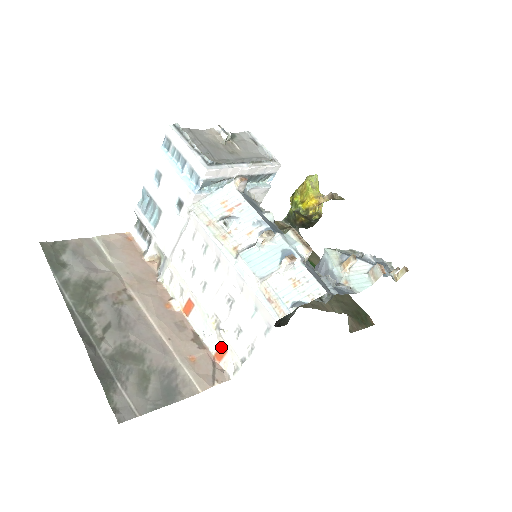
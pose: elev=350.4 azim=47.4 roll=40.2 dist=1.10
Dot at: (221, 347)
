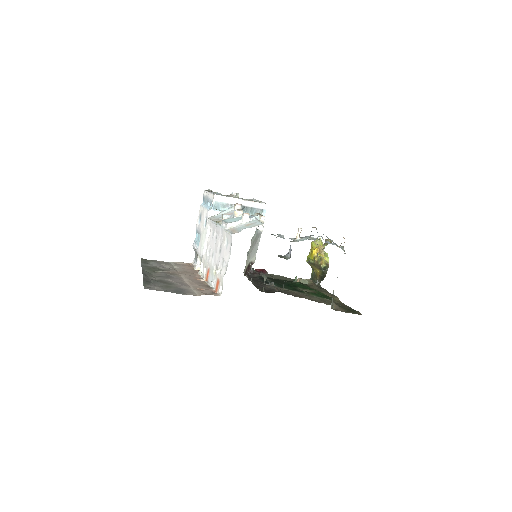
Dot at: (217, 281)
